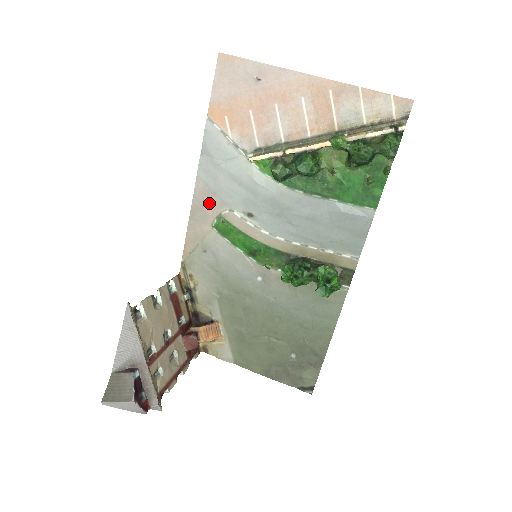
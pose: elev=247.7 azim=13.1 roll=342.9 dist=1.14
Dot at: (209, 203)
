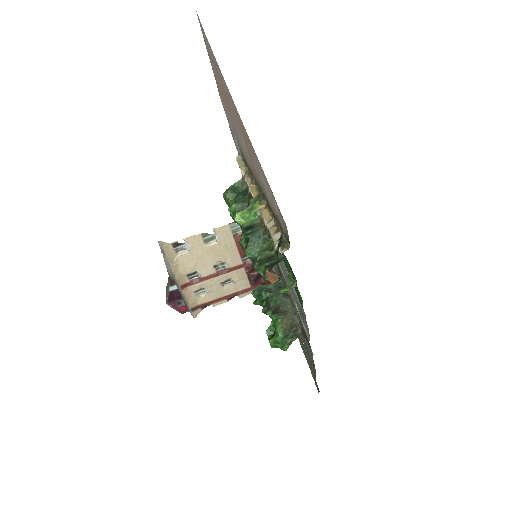
Dot at: occluded
